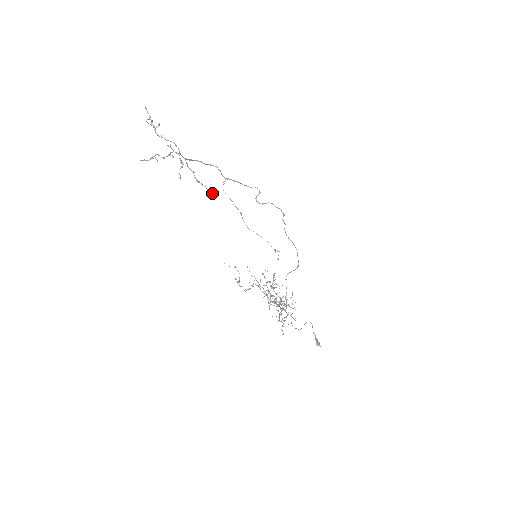
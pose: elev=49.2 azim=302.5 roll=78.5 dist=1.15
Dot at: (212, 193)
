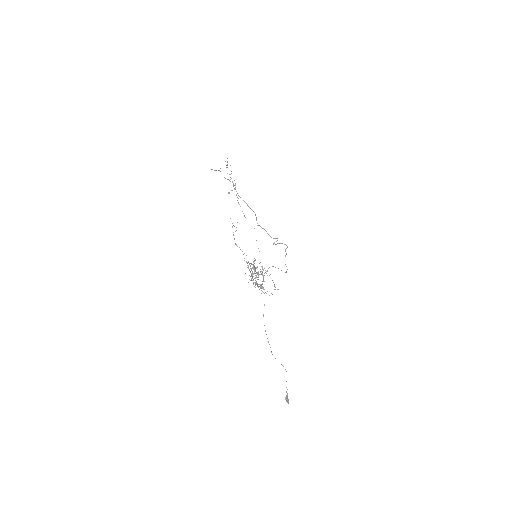
Dot at: (244, 215)
